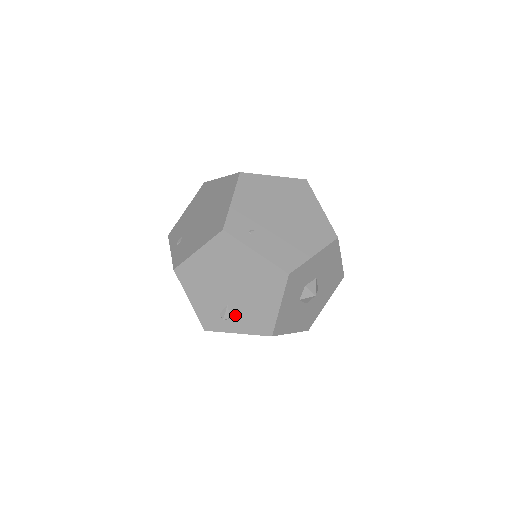
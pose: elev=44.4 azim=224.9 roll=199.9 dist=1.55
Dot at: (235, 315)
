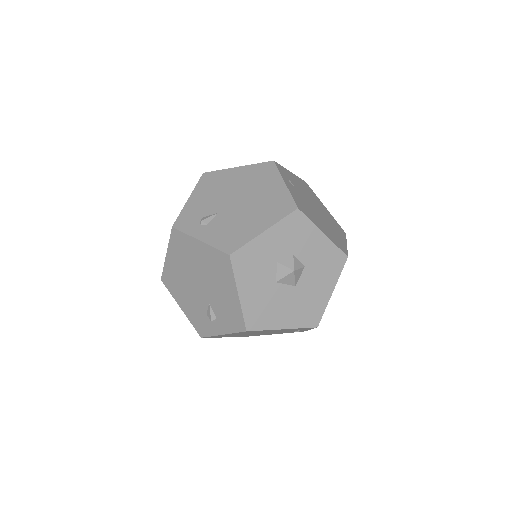
Dot at: (215, 224)
